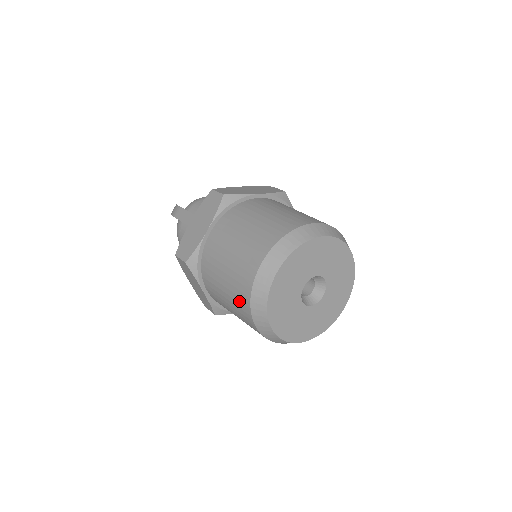
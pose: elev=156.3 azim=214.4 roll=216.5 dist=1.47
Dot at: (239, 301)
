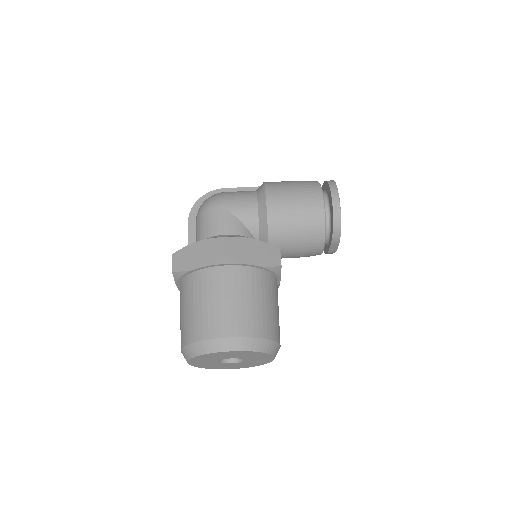
Dot at: occluded
